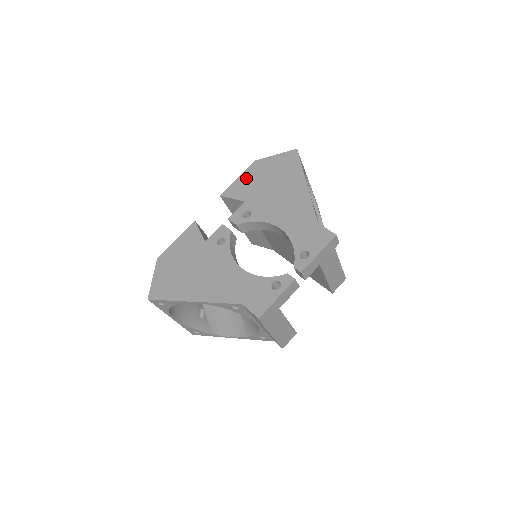
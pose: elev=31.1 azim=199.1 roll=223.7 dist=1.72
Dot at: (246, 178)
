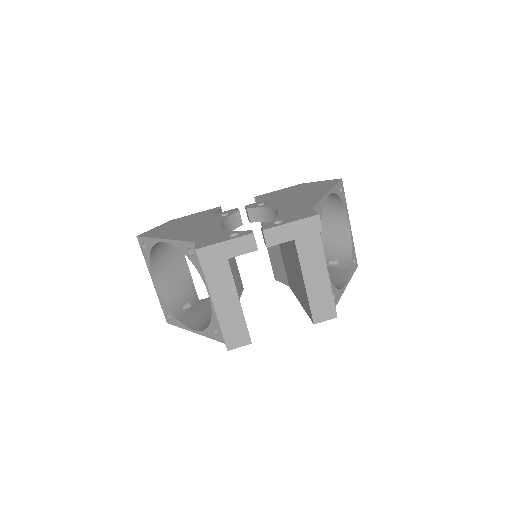
Dot at: (284, 190)
